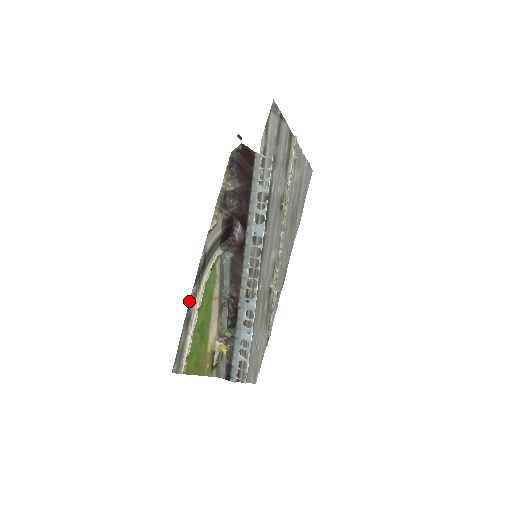
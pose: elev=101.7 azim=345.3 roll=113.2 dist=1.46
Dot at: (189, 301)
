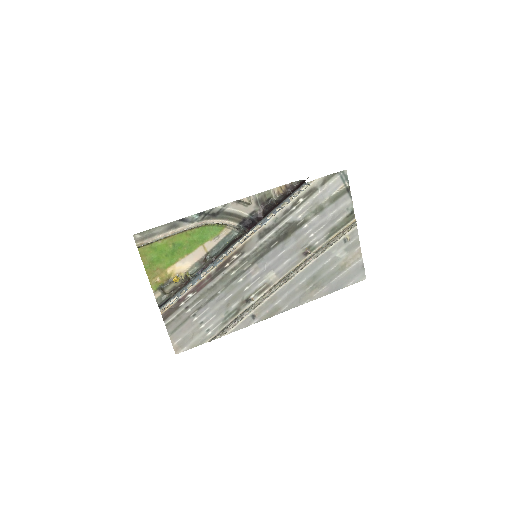
Dot at: (185, 217)
